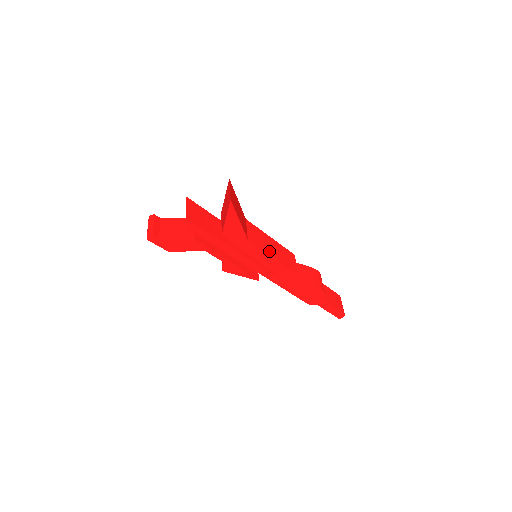
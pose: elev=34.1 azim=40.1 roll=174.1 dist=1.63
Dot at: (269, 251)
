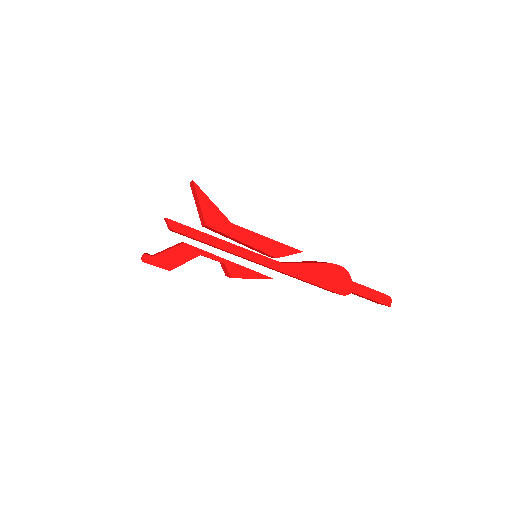
Dot at: (260, 235)
